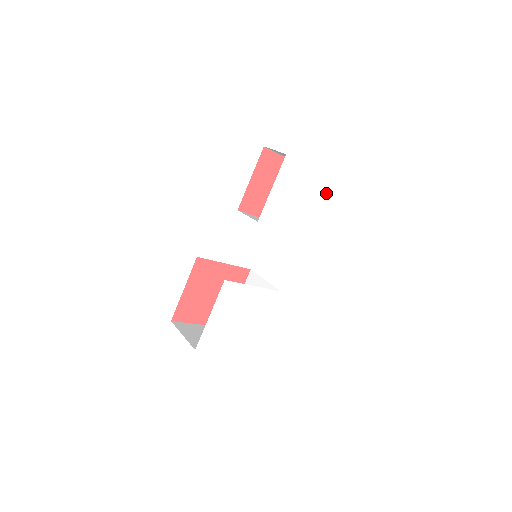
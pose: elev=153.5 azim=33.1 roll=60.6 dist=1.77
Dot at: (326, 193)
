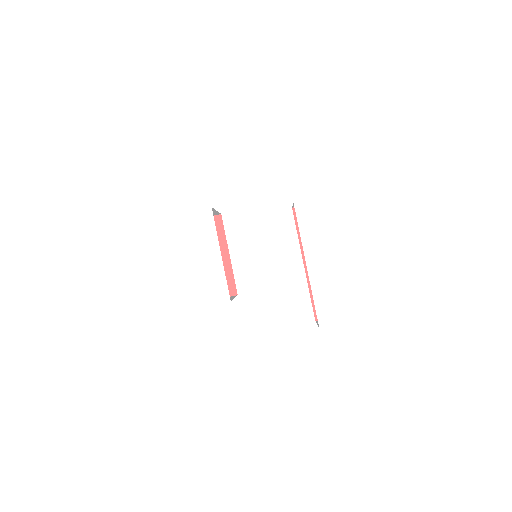
Dot at: (376, 277)
